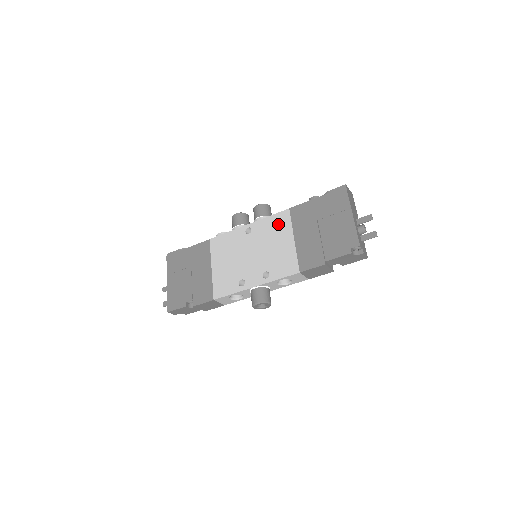
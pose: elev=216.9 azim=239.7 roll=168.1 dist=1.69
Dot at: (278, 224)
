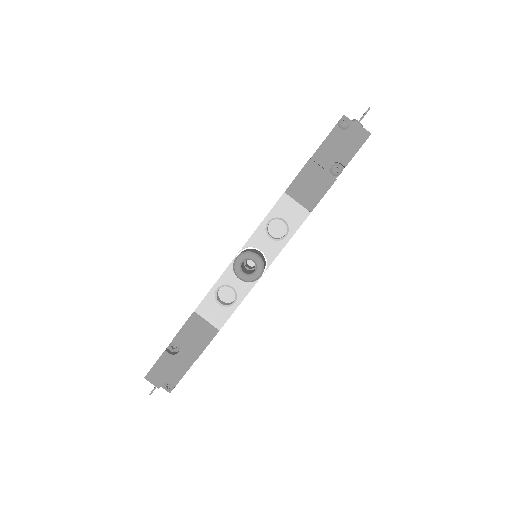
Dot at: occluded
